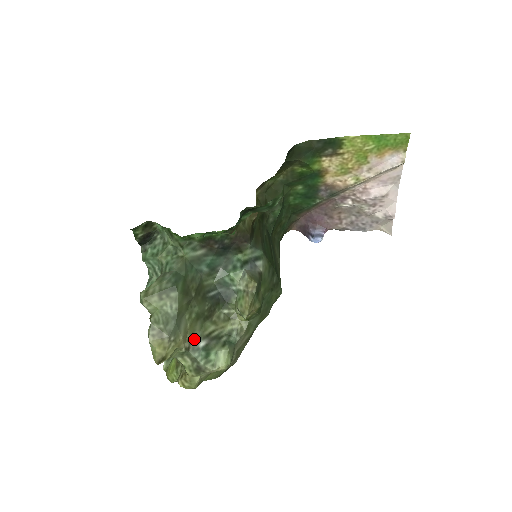
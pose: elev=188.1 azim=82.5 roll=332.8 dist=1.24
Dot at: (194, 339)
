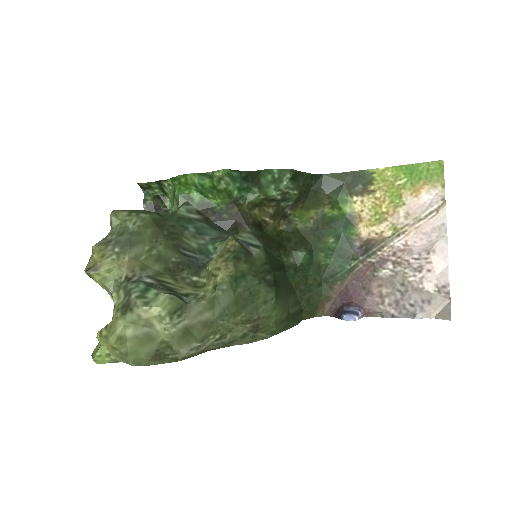
Dot at: (142, 275)
